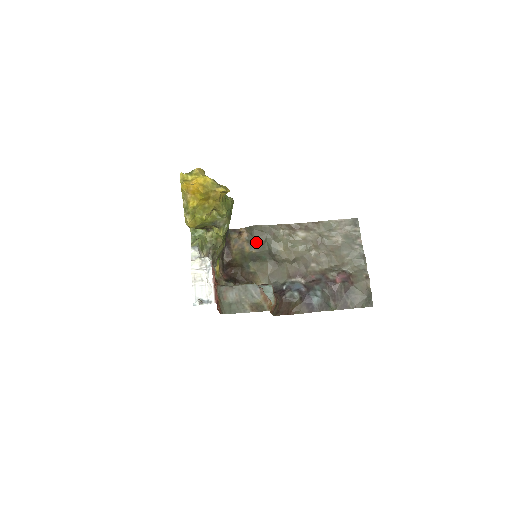
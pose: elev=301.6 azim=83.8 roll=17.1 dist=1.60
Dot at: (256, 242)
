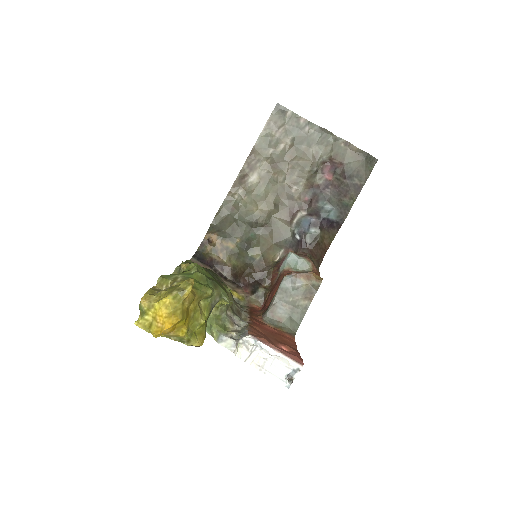
Dot at: (230, 231)
